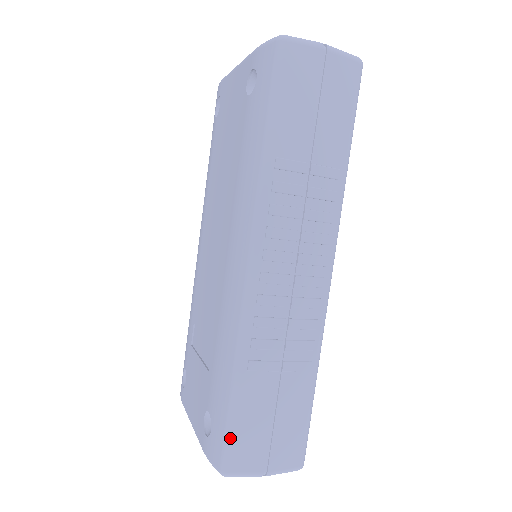
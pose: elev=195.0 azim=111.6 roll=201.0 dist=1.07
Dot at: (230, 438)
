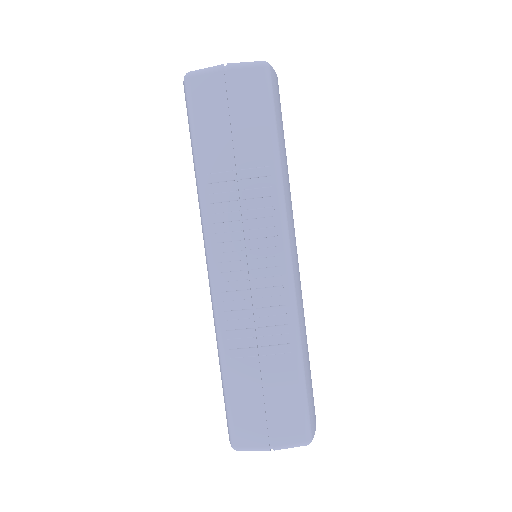
Dot at: (231, 417)
